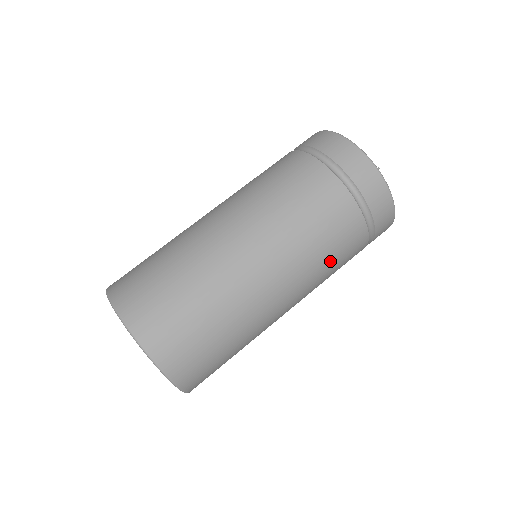
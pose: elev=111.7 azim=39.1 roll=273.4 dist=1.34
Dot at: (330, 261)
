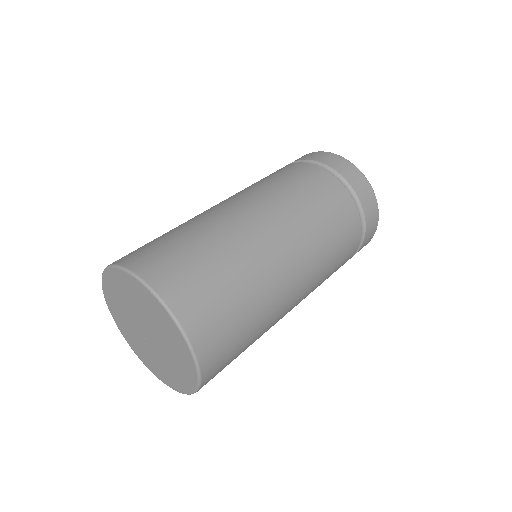
Dot at: (330, 273)
